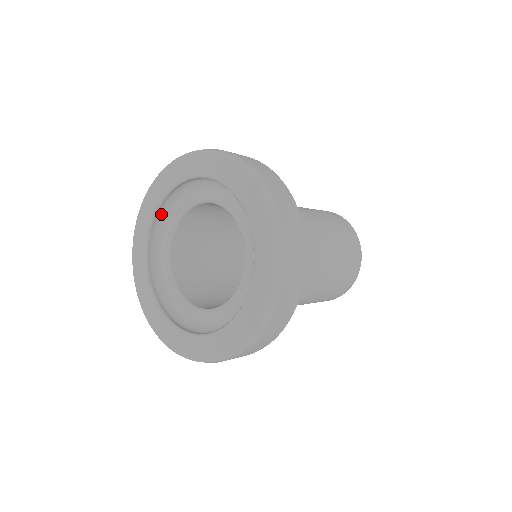
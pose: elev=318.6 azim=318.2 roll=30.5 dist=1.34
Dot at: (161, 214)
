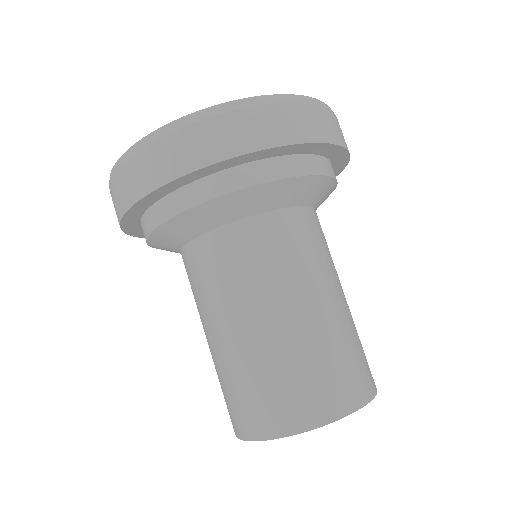
Dot at: occluded
